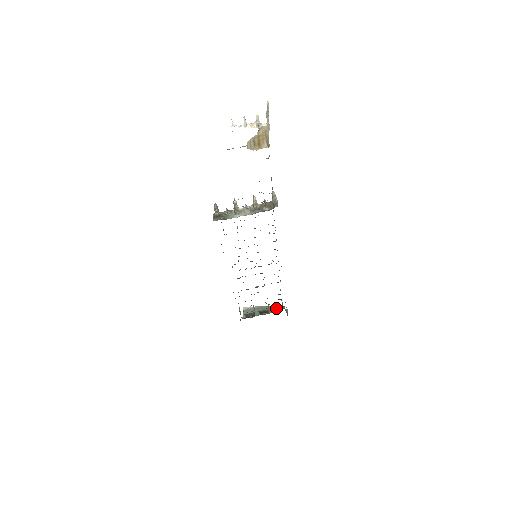
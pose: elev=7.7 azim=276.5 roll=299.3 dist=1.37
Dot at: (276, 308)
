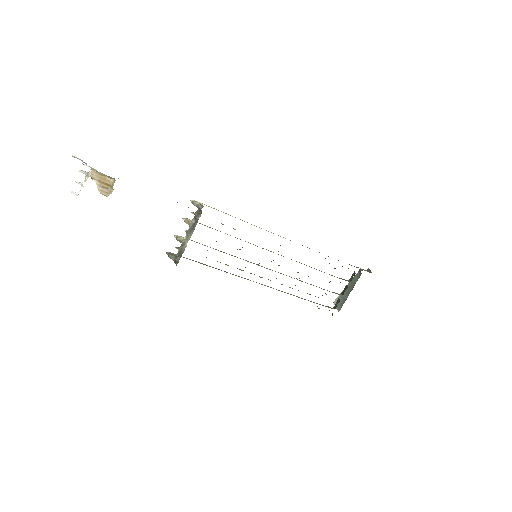
Dot at: (351, 277)
